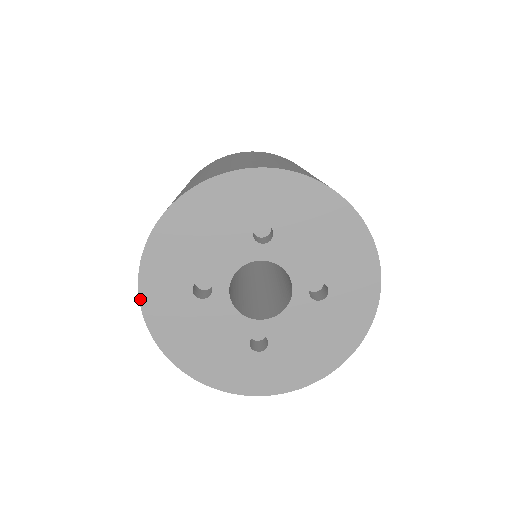
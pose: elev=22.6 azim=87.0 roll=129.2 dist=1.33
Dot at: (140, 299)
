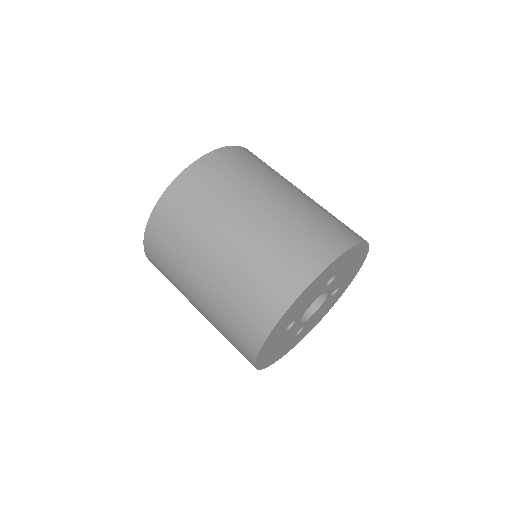
Dot at: (259, 352)
